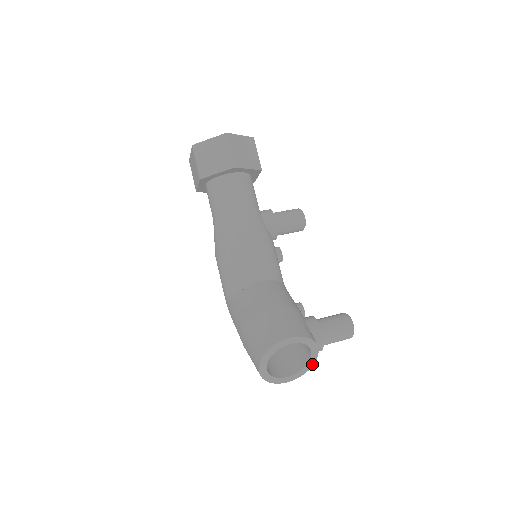
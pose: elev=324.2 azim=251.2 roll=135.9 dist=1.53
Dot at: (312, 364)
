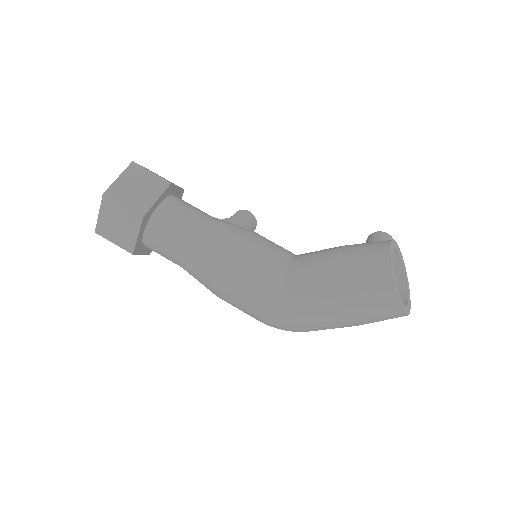
Dot at: (407, 277)
